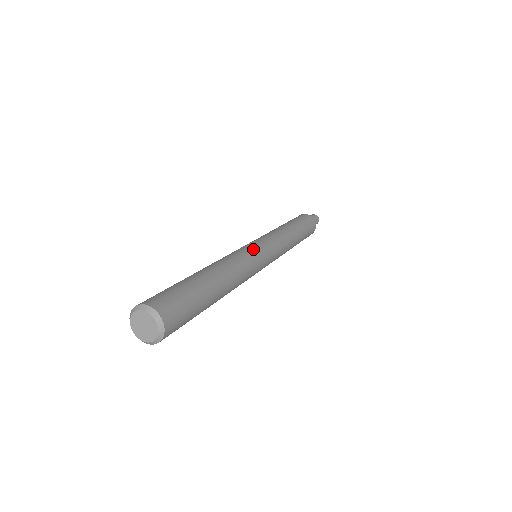
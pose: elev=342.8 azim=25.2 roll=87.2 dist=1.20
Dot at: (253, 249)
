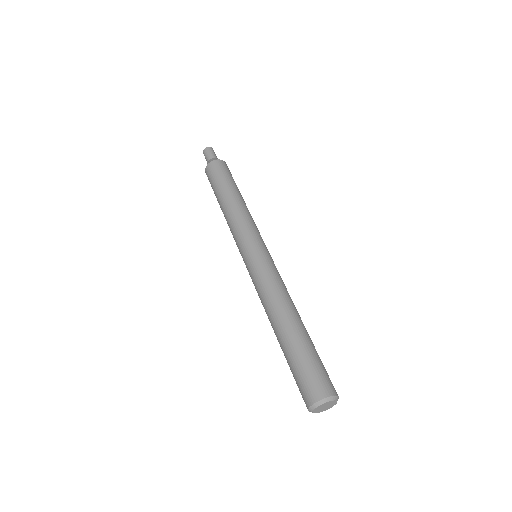
Dot at: (258, 263)
